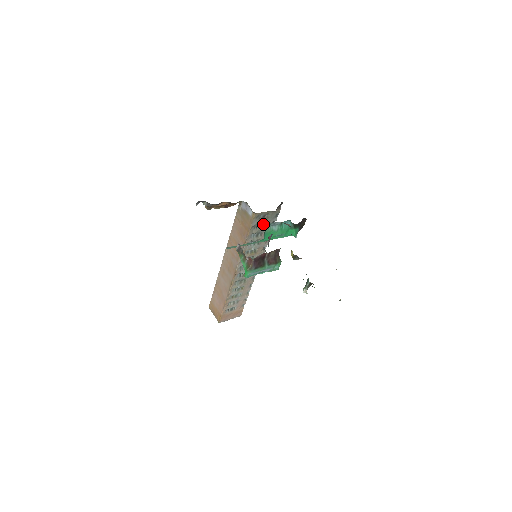
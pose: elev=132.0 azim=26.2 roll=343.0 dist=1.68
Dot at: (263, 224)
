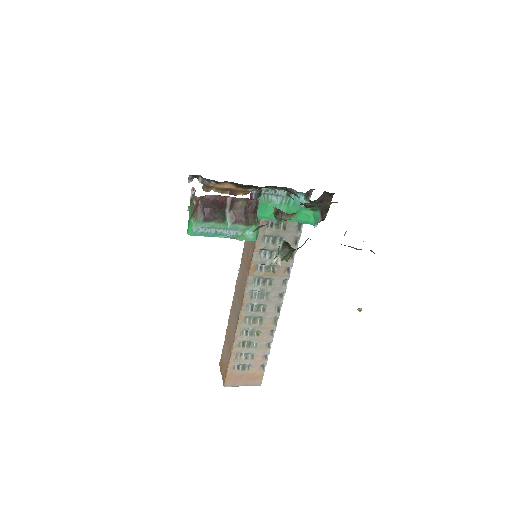
Dot at: (282, 223)
